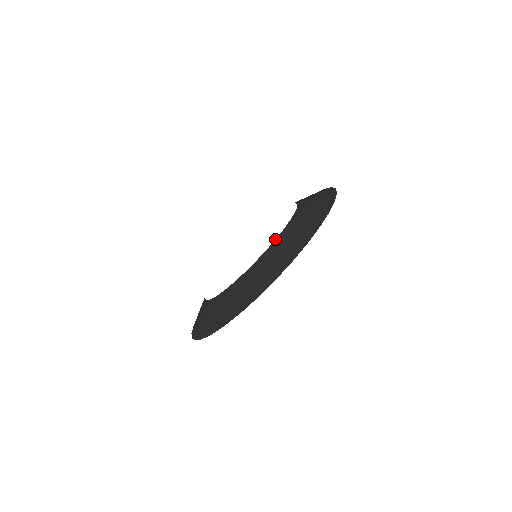
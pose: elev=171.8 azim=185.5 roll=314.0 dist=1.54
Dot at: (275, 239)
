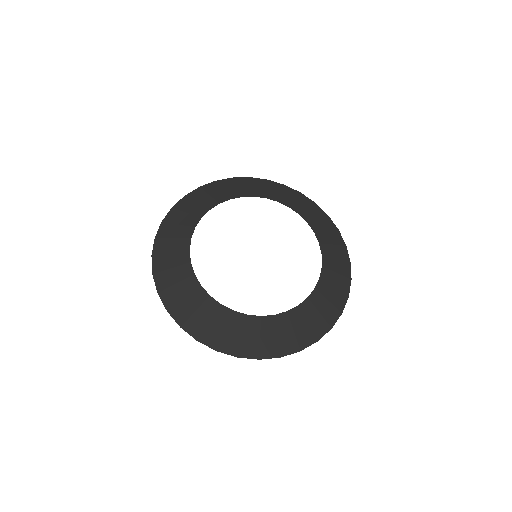
Dot at: (233, 310)
